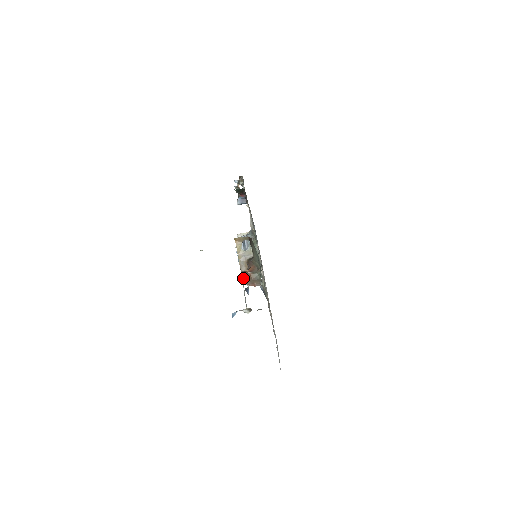
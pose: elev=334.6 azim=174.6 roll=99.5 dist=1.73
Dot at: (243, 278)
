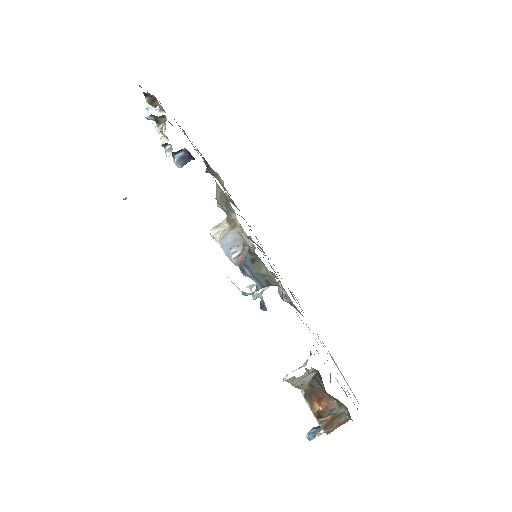
Dot at: (324, 430)
